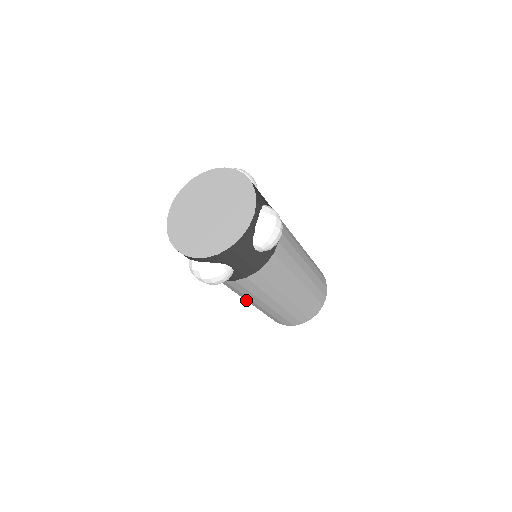
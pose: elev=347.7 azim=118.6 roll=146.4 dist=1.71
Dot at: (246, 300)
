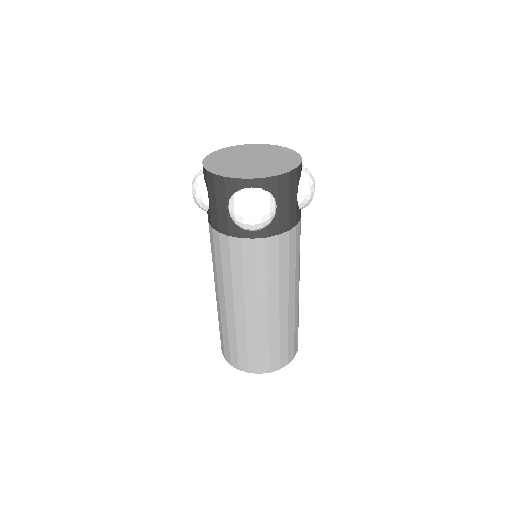
Dot at: (244, 303)
